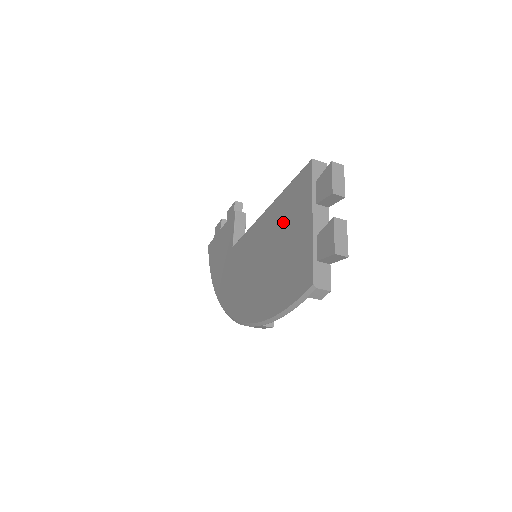
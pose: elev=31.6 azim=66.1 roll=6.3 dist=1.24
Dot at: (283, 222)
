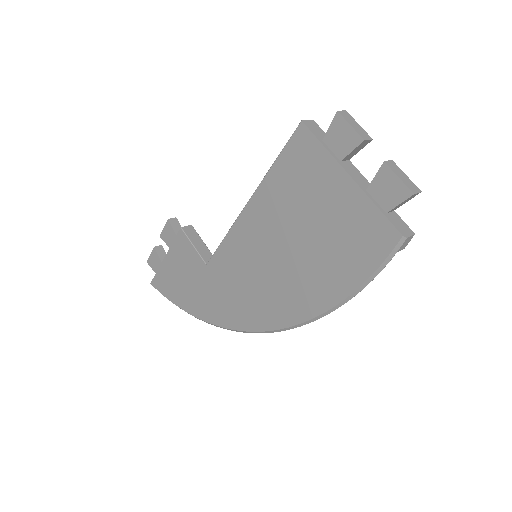
Dot at: (294, 201)
